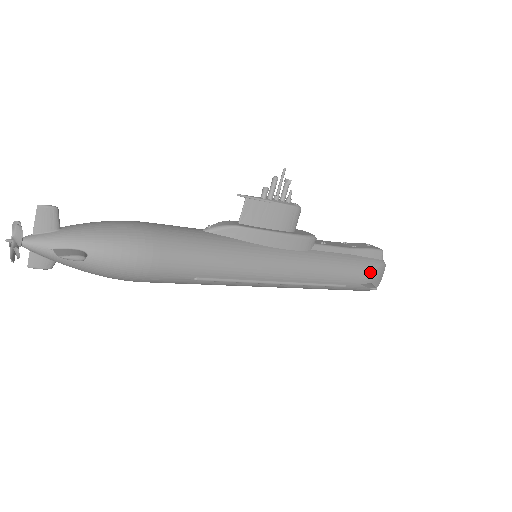
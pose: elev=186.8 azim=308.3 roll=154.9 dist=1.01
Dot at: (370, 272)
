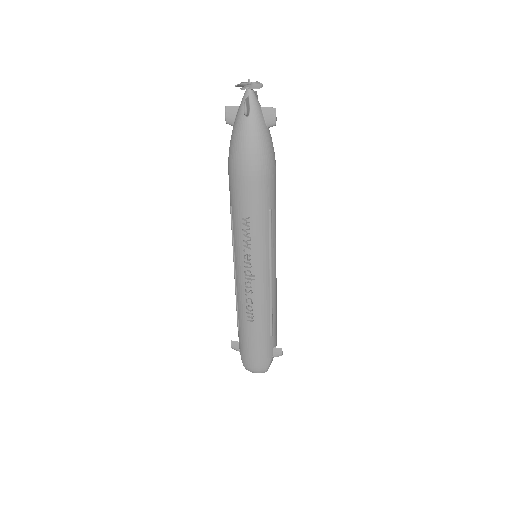
Dot at: (276, 344)
